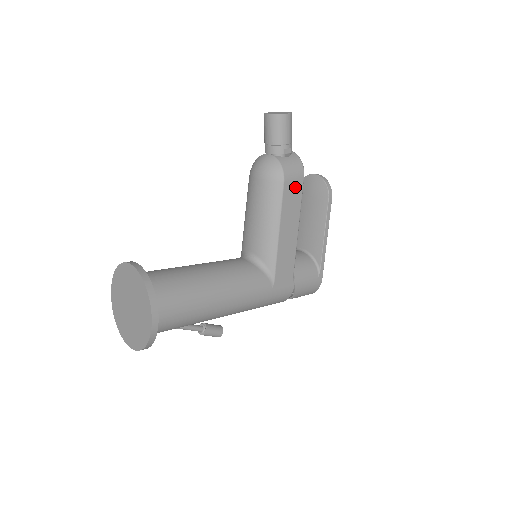
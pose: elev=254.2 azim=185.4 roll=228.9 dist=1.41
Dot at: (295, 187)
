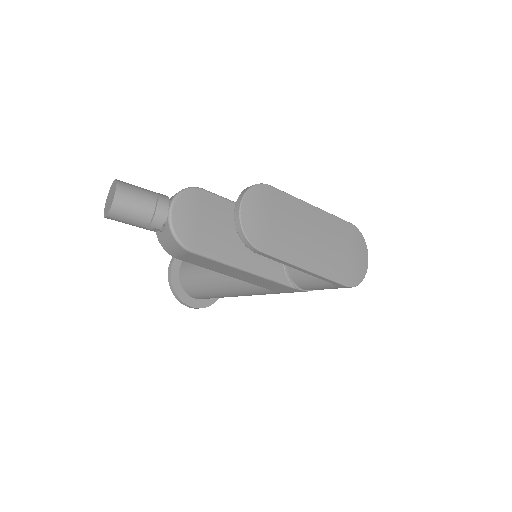
Dot at: (194, 258)
